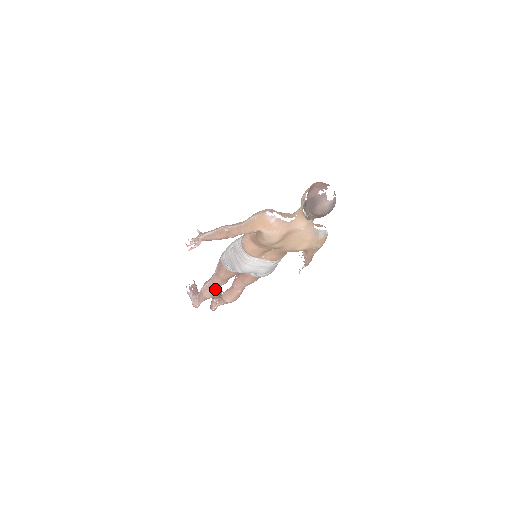
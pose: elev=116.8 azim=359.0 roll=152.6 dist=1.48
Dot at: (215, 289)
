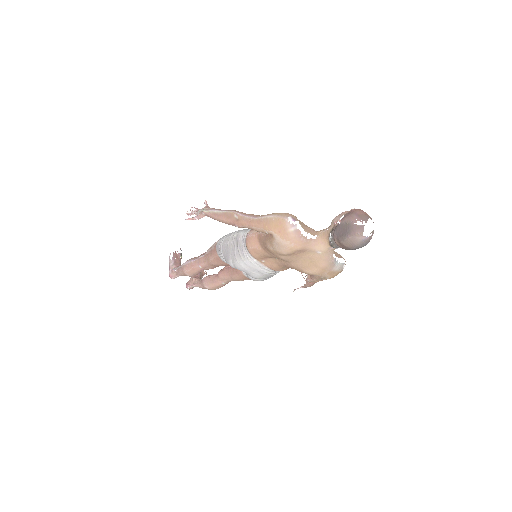
Dot at: (198, 270)
